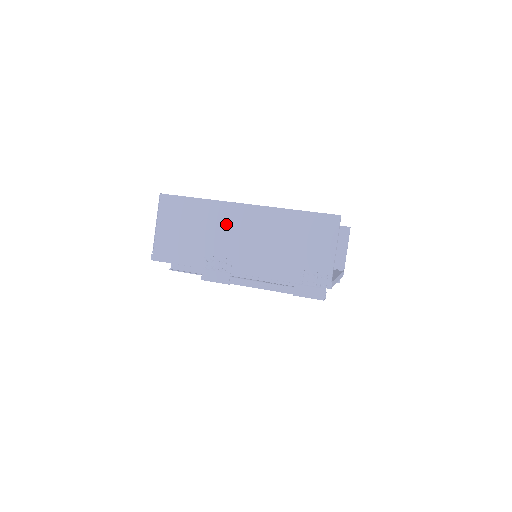
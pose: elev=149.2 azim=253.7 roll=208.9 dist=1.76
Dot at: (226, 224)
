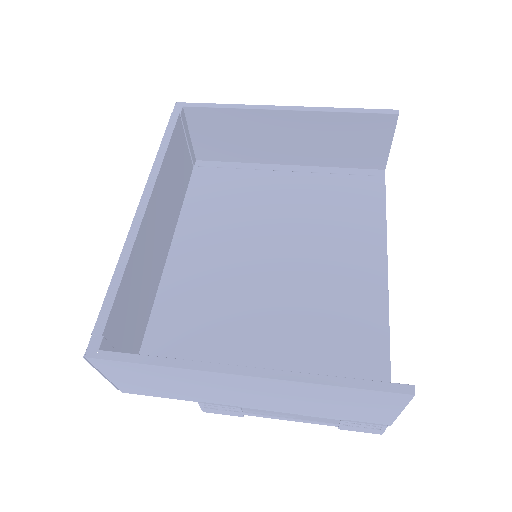
Dot at: (216, 384)
